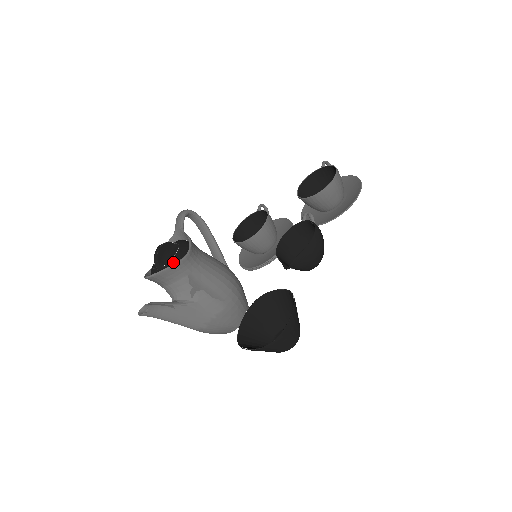
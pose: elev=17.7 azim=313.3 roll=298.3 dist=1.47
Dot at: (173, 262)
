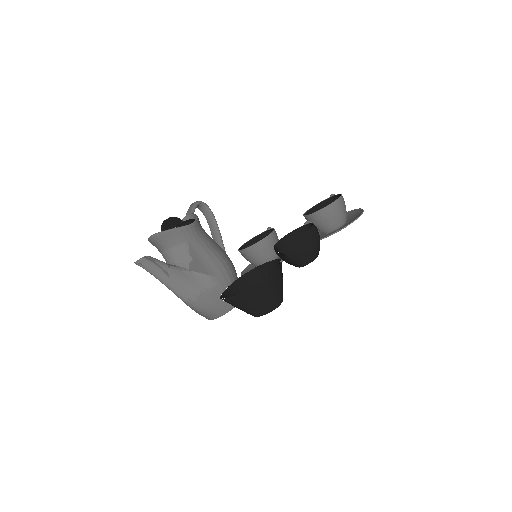
Dot at: (177, 228)
